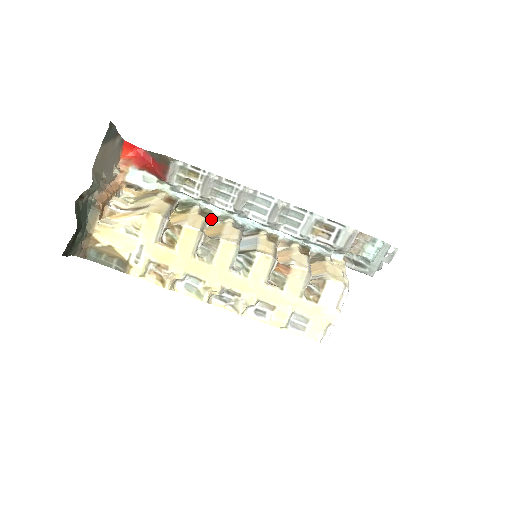
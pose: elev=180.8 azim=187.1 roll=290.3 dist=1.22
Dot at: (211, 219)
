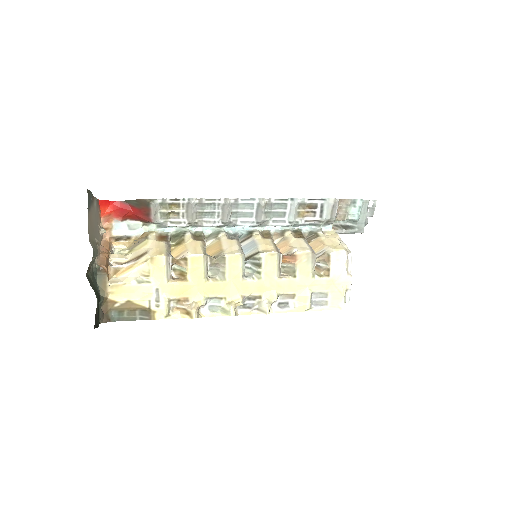
Dot at: (206, 240)
